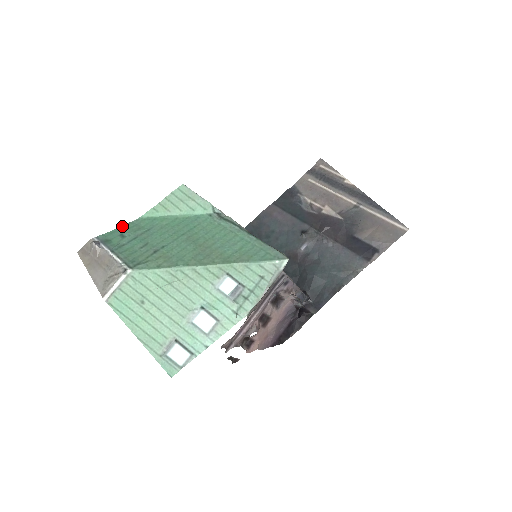
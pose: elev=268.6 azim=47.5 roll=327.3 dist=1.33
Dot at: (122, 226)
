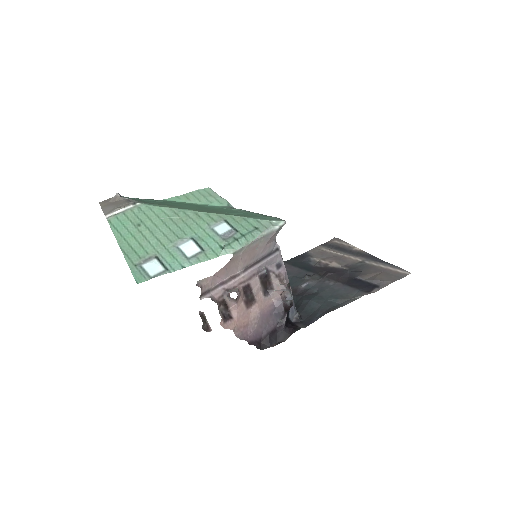
Dot at: occluded
